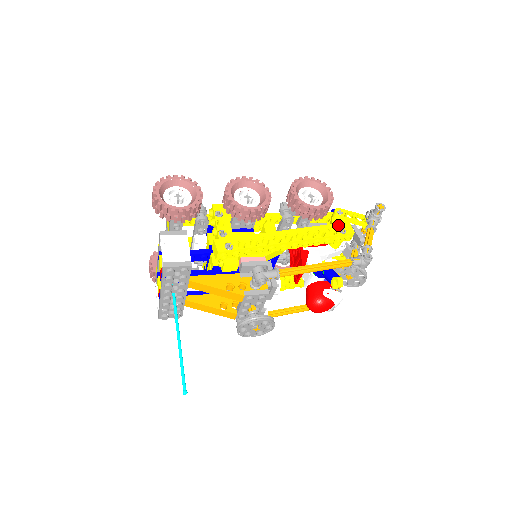
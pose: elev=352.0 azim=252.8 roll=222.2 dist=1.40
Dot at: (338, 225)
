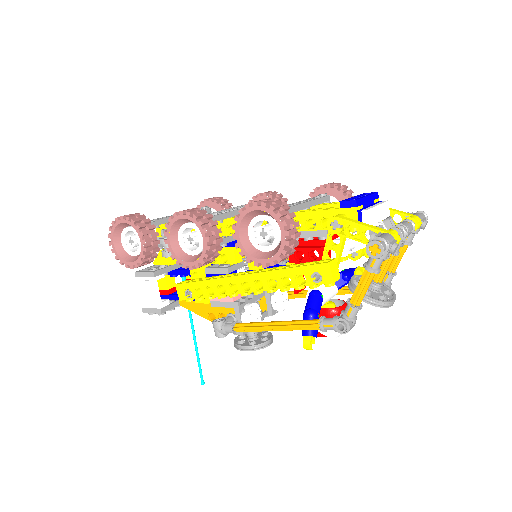
Dot at: (311, 269)
